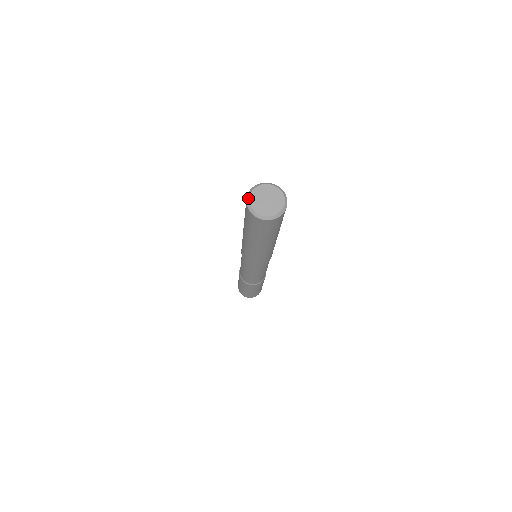
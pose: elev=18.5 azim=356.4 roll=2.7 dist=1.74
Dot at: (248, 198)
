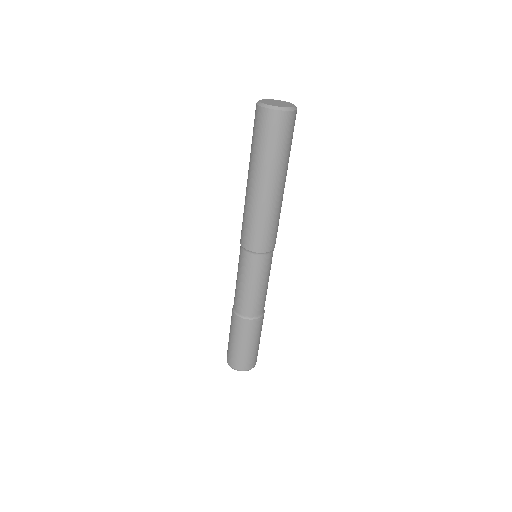
Dot at: (265, 99)
